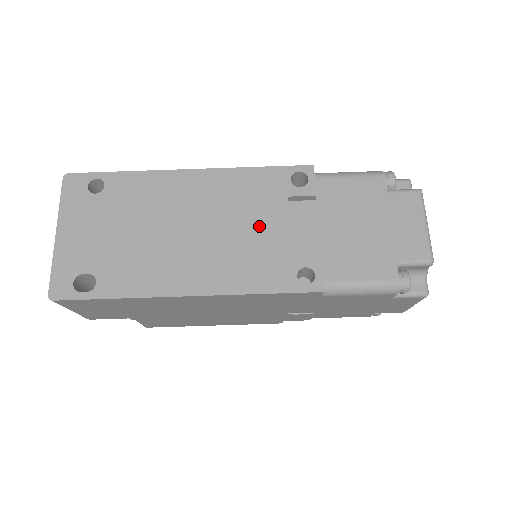
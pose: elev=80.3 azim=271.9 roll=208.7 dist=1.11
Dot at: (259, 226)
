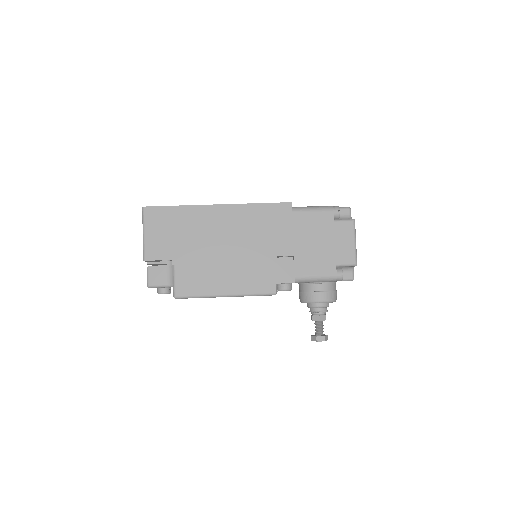
Dot at: occluded
